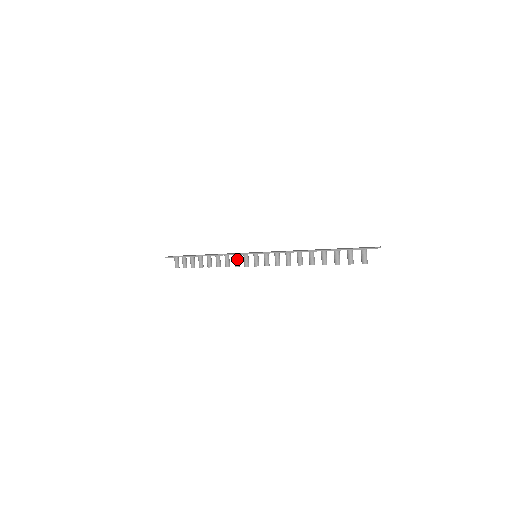
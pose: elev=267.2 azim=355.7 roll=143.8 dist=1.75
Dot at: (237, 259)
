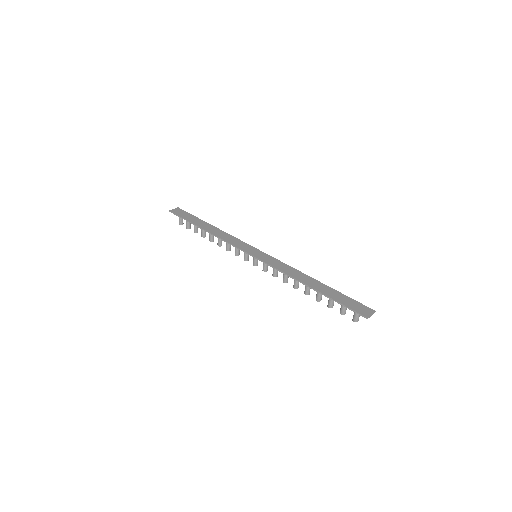
Dot at: (238, 249)
